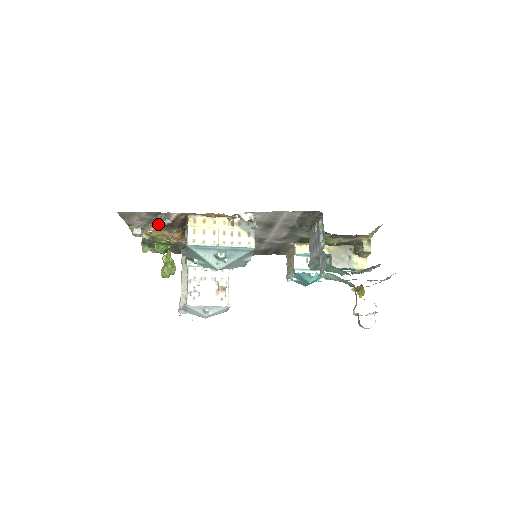
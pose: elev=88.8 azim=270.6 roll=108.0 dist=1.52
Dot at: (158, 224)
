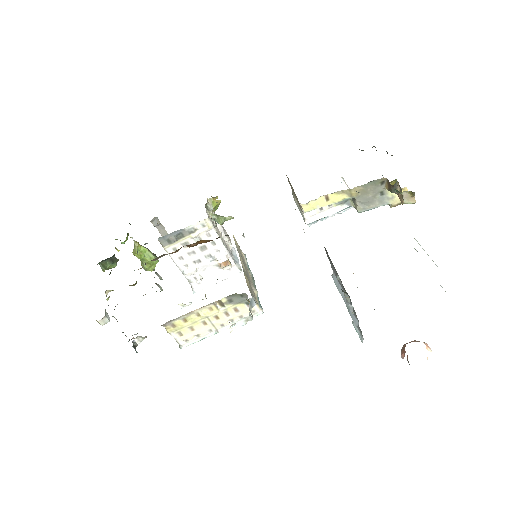
Dot at: occluded
